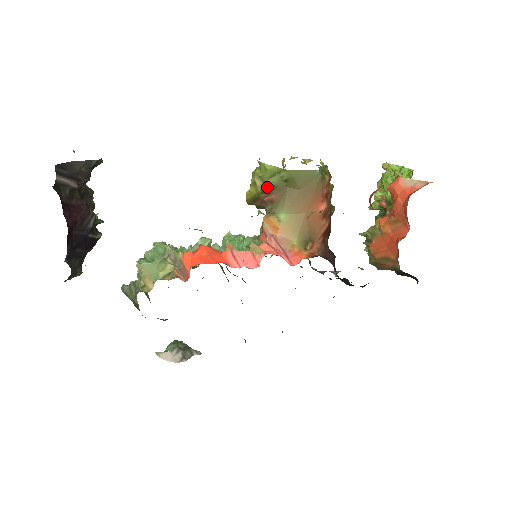
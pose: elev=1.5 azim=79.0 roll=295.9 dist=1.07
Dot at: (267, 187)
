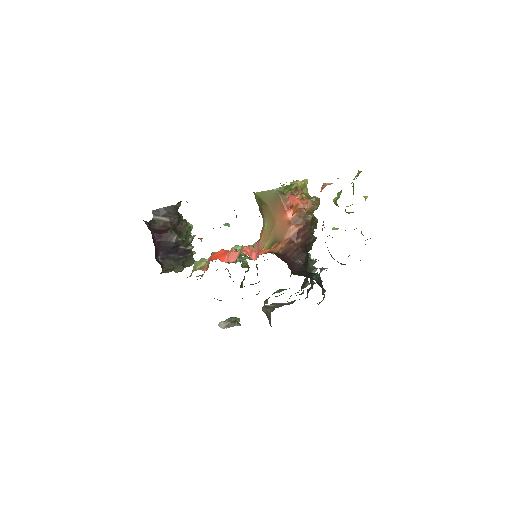
Dot at: occluded
